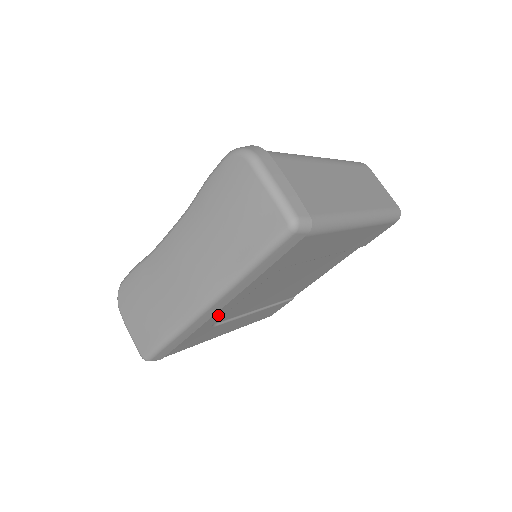
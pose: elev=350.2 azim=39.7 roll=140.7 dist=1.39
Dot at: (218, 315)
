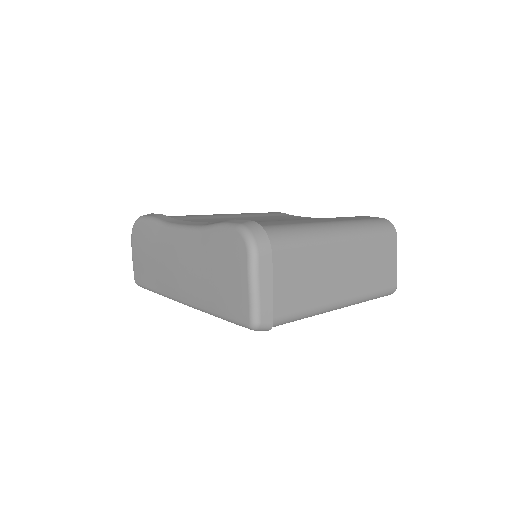
Dot at: occluded
